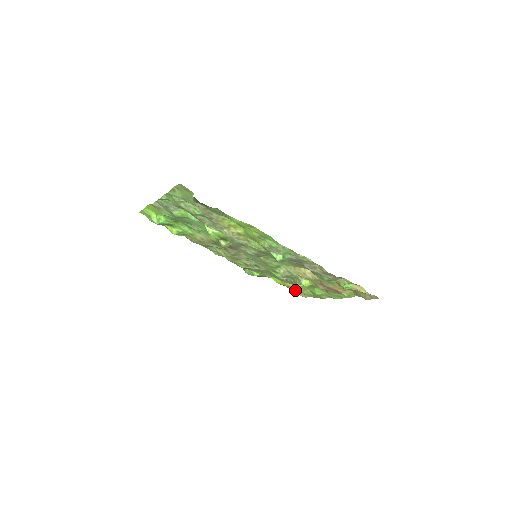
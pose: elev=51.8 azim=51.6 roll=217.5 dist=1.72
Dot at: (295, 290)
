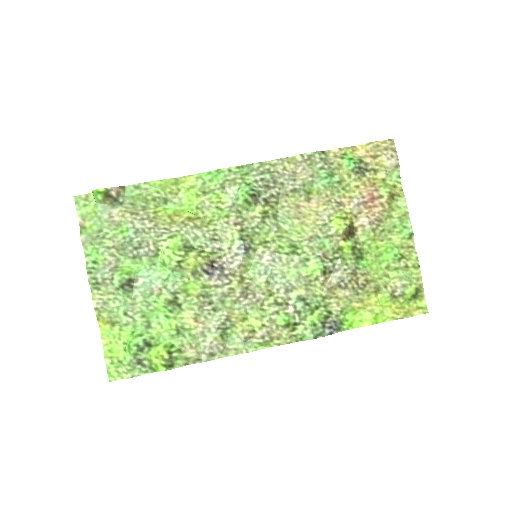
Dot at: (389, 300)
